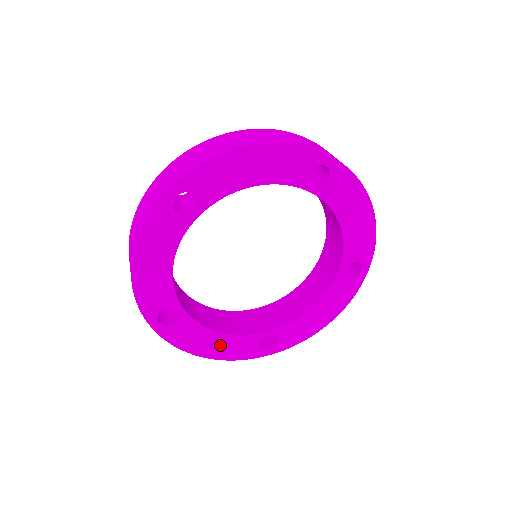
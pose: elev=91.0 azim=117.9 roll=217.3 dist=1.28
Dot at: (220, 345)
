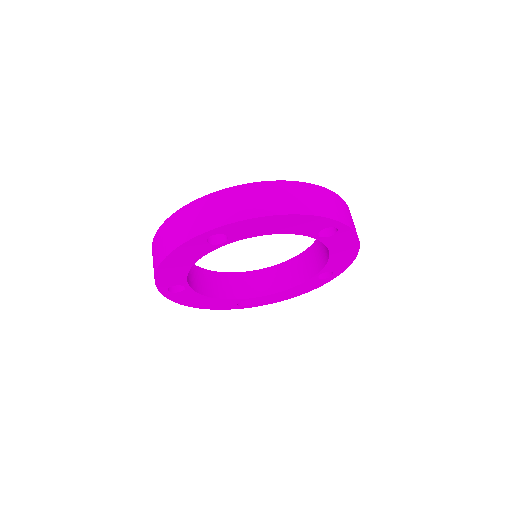
Dot at: (208, 303)
